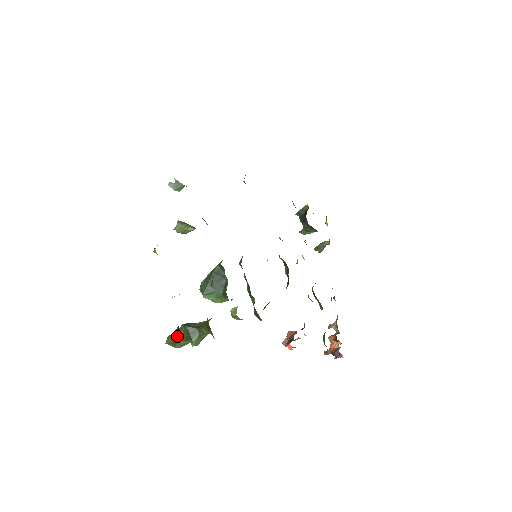
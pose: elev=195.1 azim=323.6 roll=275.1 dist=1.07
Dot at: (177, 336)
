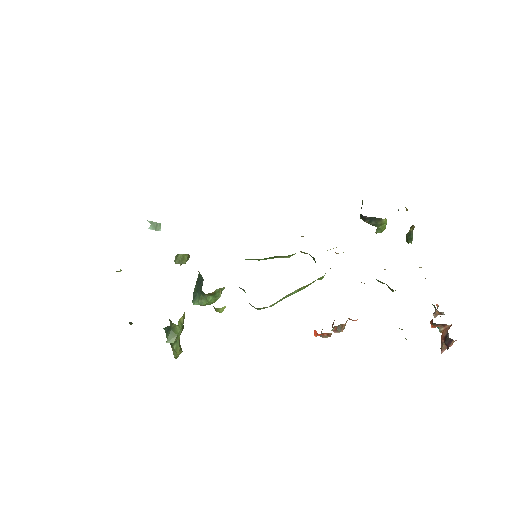
Dot at: (171, 344)
